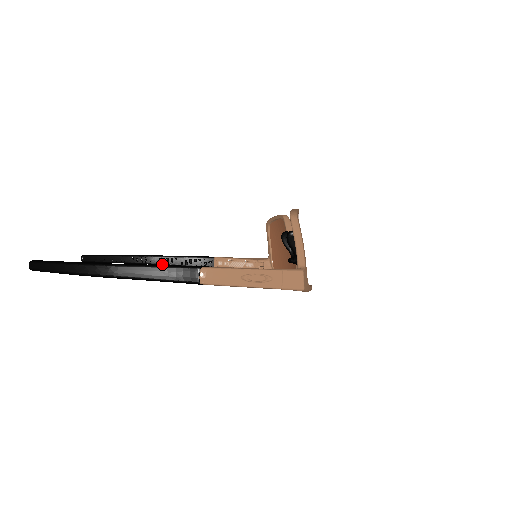
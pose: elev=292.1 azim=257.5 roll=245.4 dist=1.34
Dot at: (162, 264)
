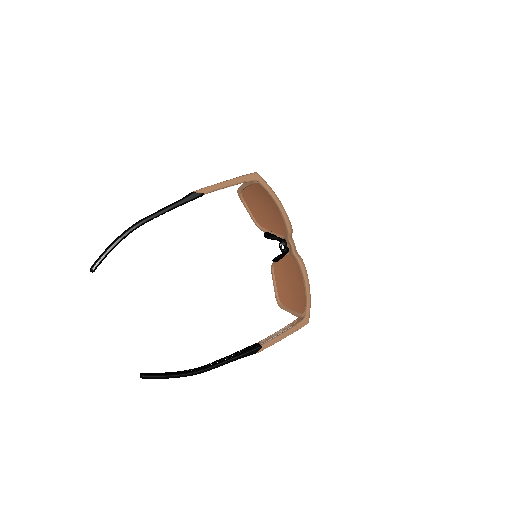
Dot at: (216, 364)
